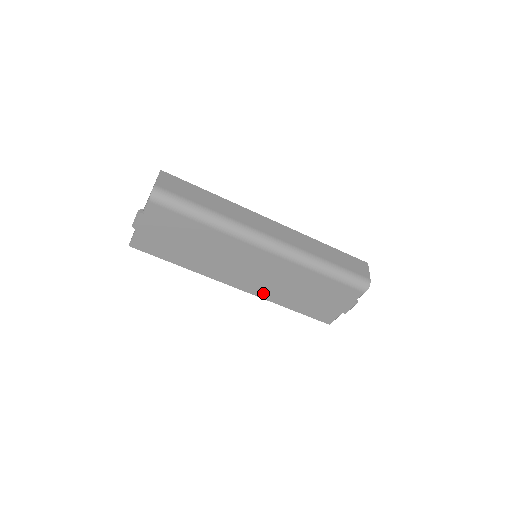
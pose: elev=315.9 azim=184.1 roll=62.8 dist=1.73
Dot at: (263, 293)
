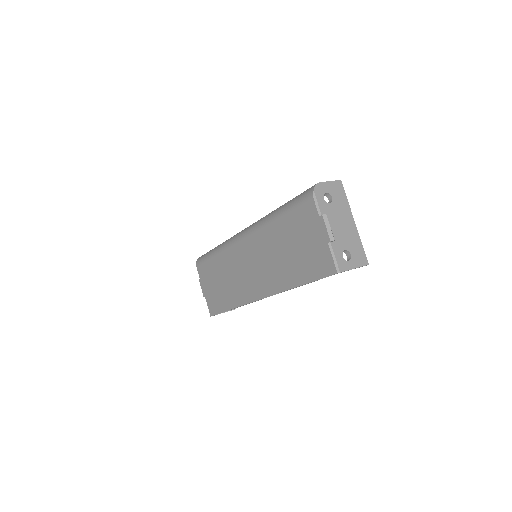
Dot at: (273, 286)
